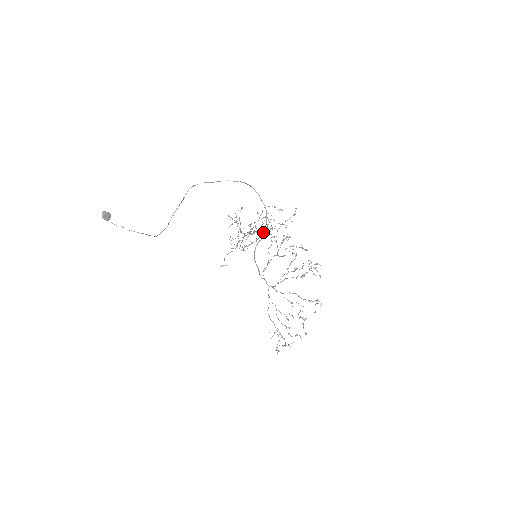
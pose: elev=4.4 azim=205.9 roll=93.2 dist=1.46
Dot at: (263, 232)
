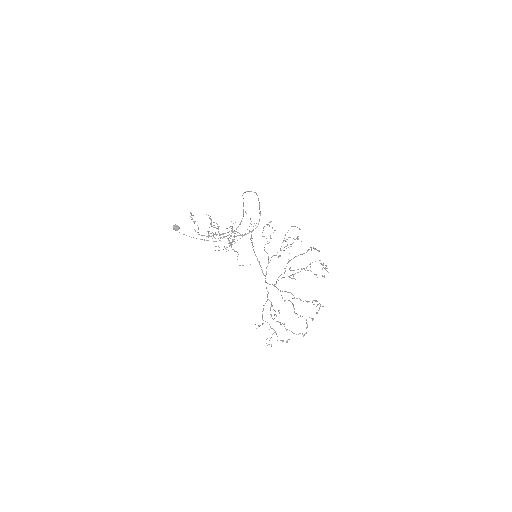
Dot at: (240, 234)
